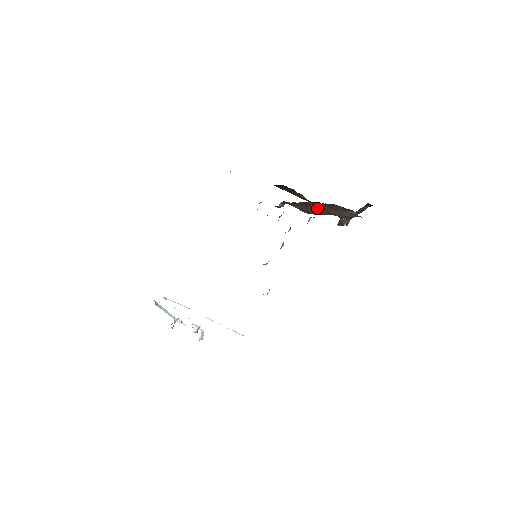
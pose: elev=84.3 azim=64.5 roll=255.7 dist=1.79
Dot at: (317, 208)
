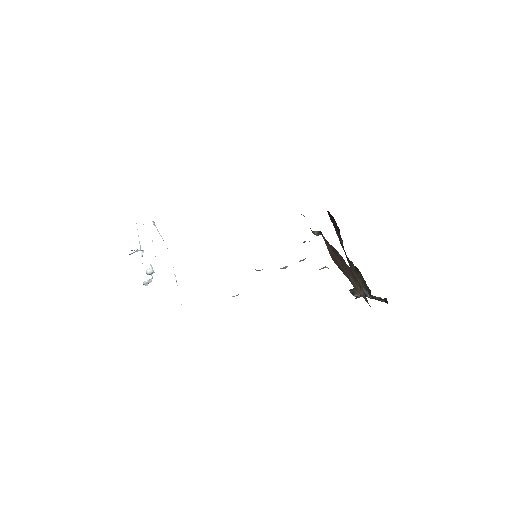
Dot at: (342, 263)
